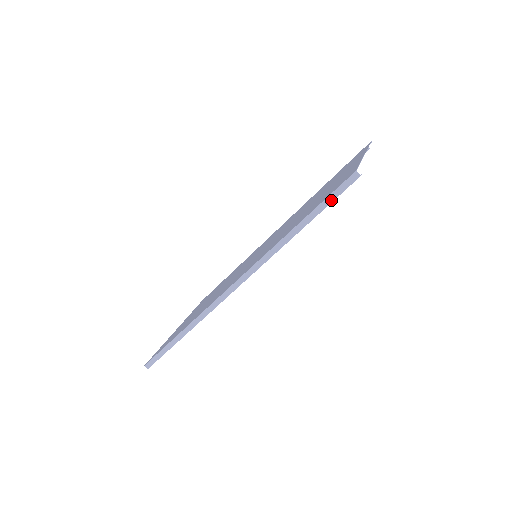
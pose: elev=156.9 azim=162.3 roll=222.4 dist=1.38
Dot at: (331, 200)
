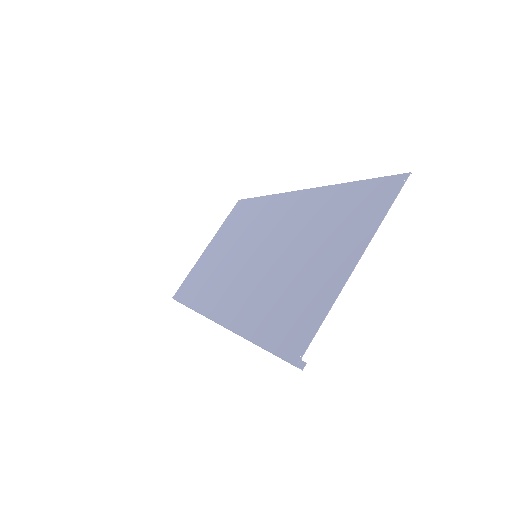
Dot at: occluded
